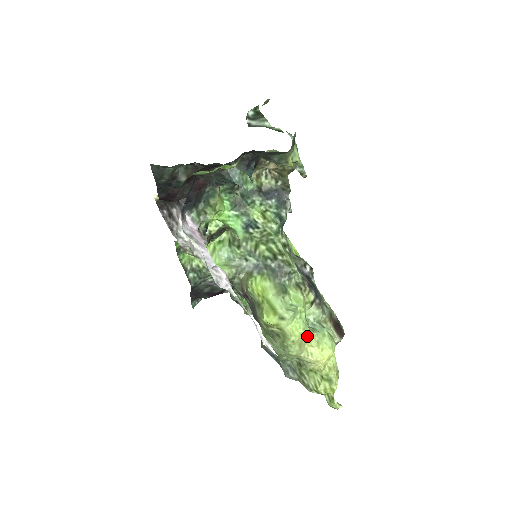
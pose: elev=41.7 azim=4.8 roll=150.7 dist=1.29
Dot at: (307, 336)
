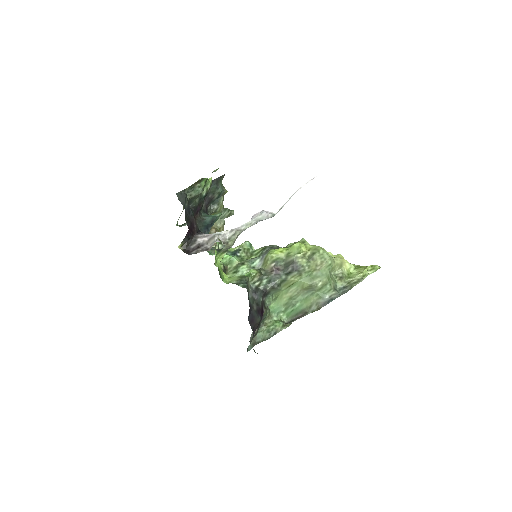
Dot at: occluded
